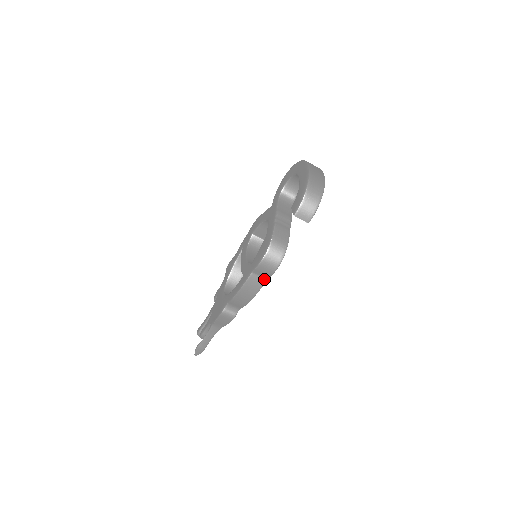
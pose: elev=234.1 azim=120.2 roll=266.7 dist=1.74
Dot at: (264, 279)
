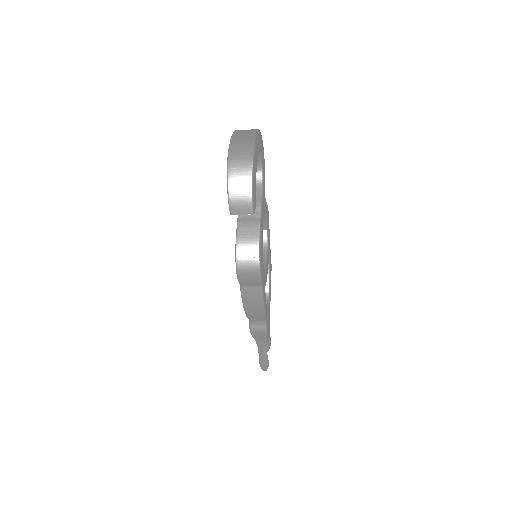
Dot at: (258, 287)
